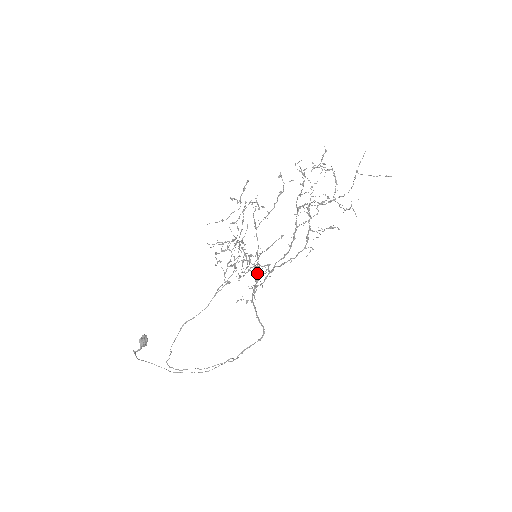
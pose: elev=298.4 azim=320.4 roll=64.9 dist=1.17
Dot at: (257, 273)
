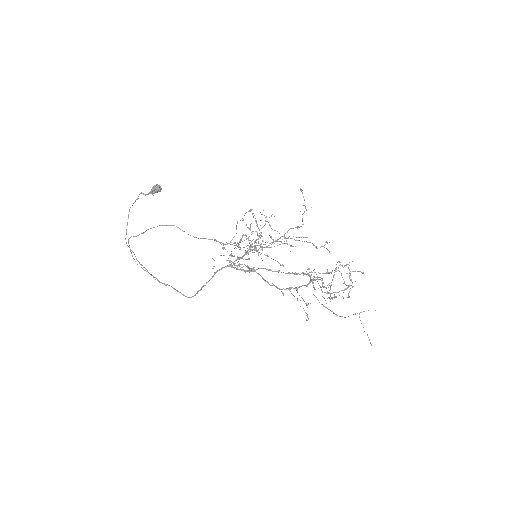
Dot at: (246, 252)
